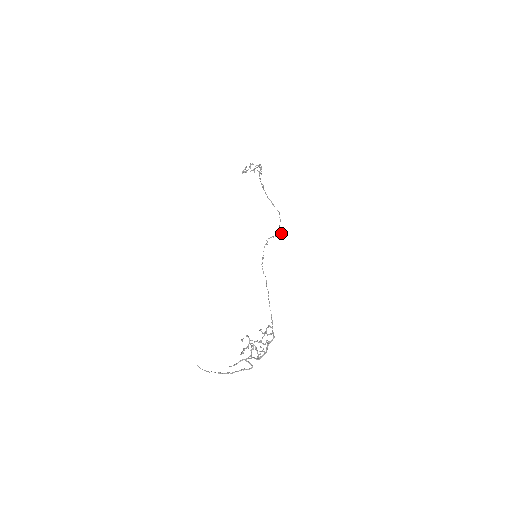
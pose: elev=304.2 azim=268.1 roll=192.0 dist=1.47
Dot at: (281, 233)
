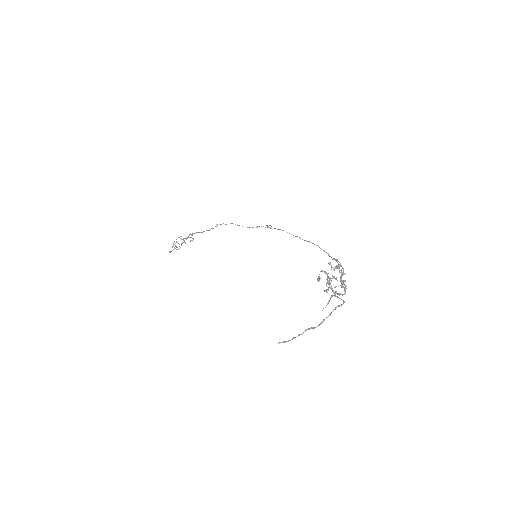
Dot at: occluded
